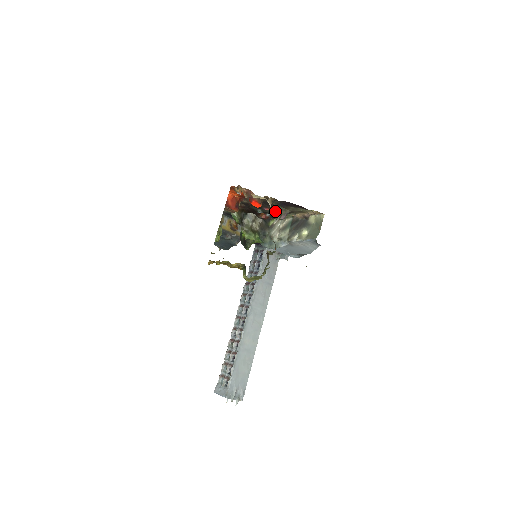
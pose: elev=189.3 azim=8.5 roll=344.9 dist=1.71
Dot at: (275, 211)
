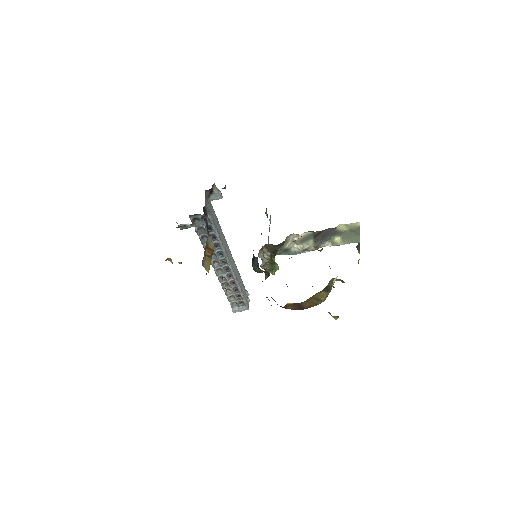
Dot at: occluded
